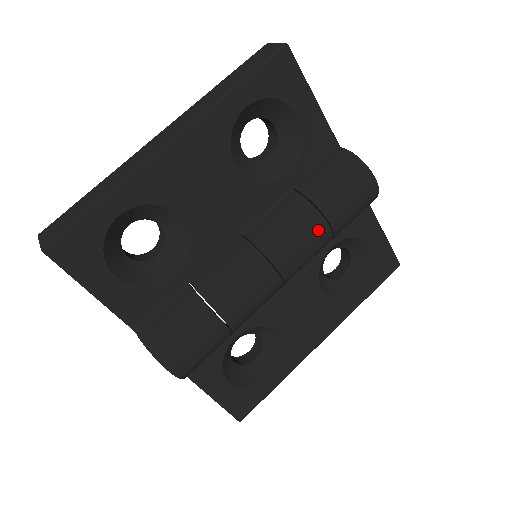
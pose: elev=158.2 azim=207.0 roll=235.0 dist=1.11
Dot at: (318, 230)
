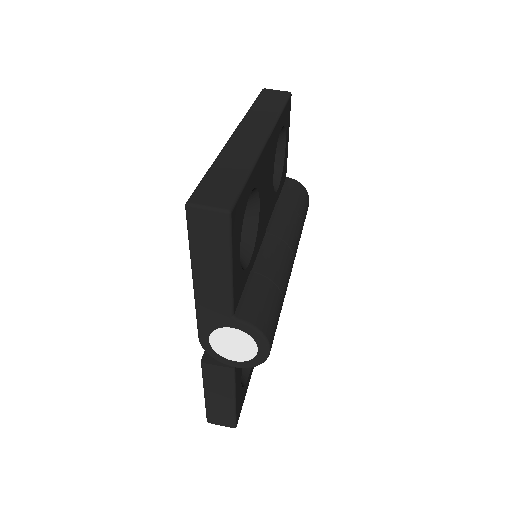
Dot at: (301, 232)
